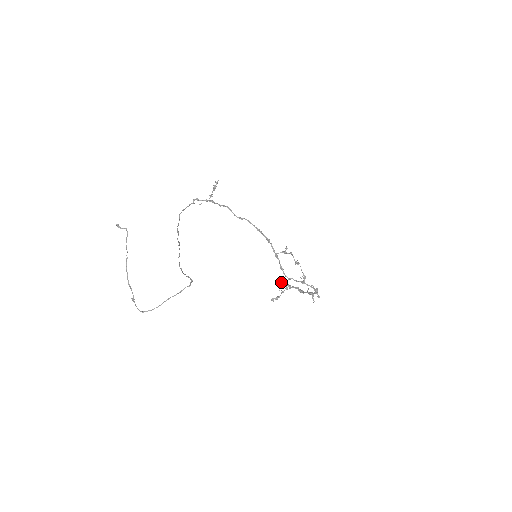
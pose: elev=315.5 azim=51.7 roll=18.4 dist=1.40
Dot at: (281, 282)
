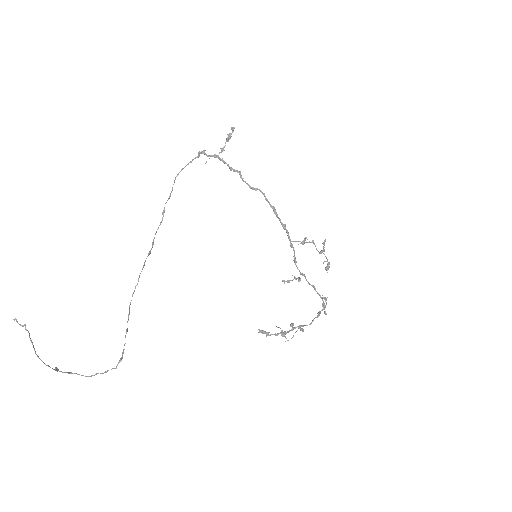
Dot at: occluded
